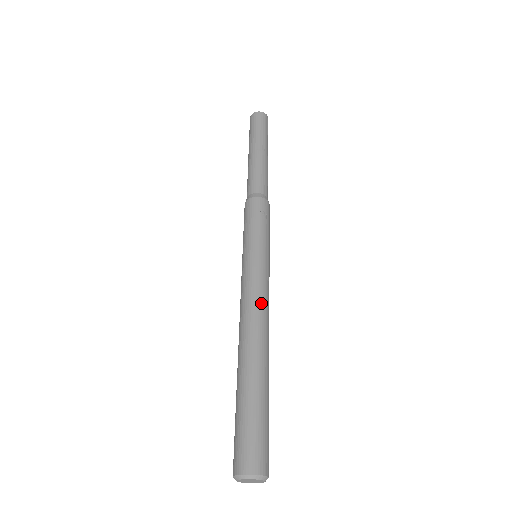
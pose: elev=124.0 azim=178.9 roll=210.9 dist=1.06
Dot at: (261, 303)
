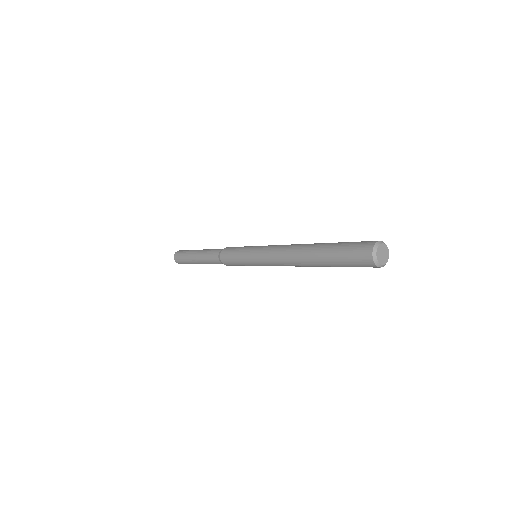
Dot at: occluded
